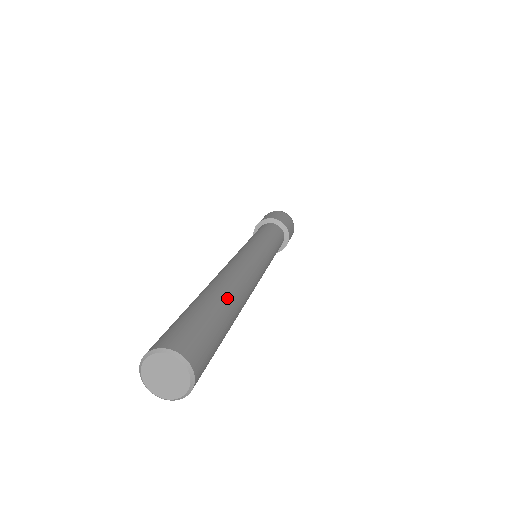
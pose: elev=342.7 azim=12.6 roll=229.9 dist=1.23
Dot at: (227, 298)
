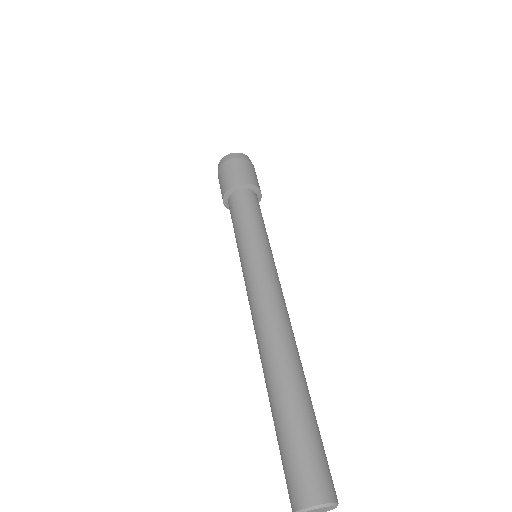
Dot at: (296, 384)
